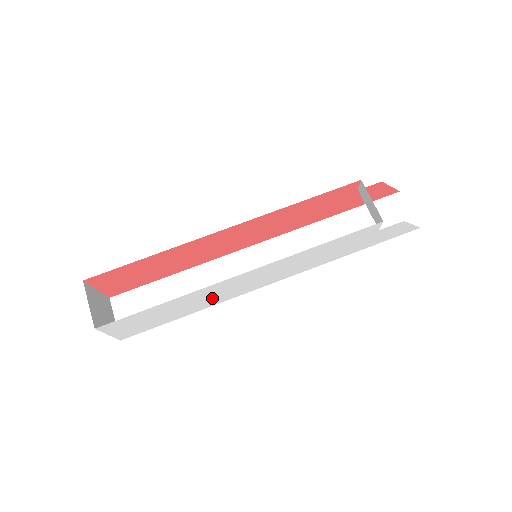
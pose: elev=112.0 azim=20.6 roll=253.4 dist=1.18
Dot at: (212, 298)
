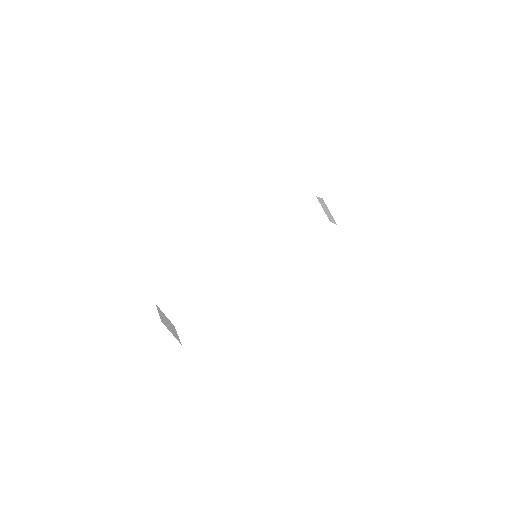
Dot at: occluded
